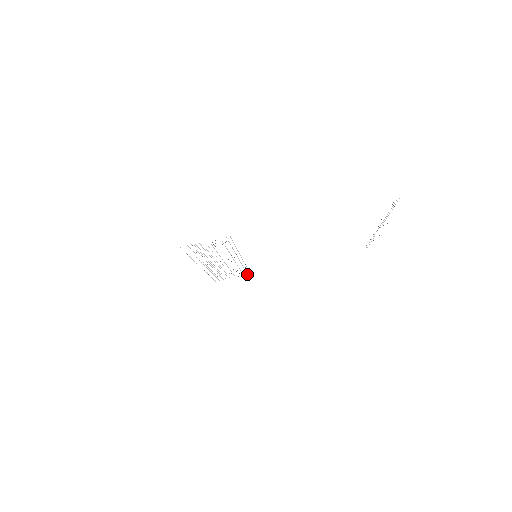
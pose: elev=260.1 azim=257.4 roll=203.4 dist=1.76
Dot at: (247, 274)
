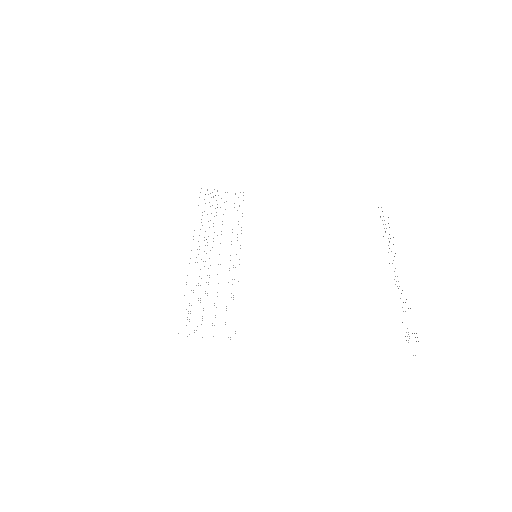
Dot at: (240, 192)
